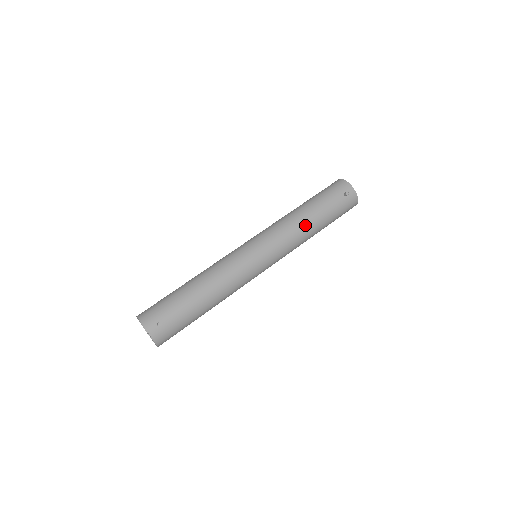
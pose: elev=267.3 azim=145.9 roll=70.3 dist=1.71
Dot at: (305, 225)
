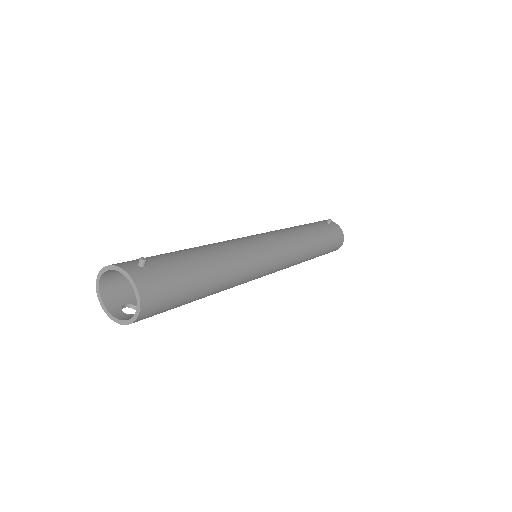
Dot at: (301, 231)
